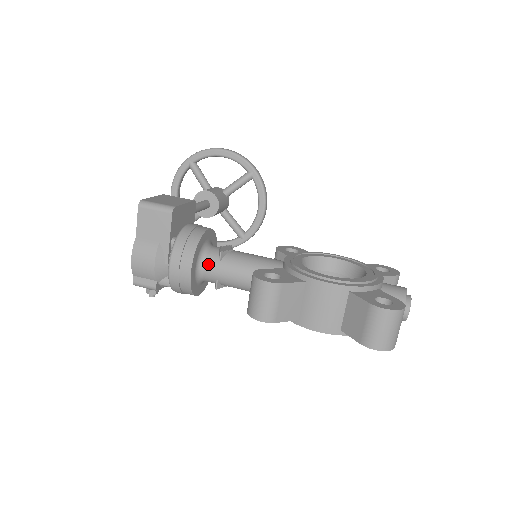
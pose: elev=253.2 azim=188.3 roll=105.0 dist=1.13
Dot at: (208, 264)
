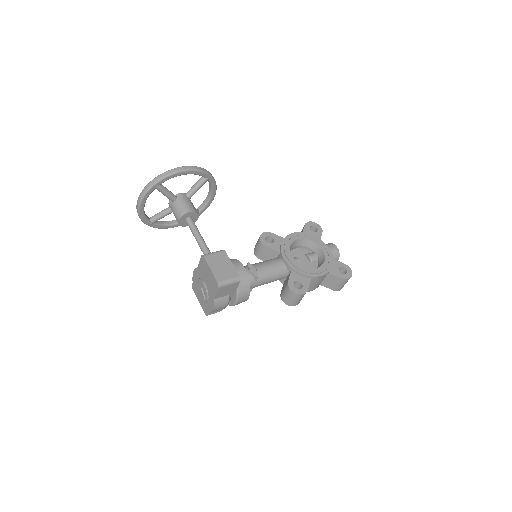
Dot at: (250, 286)
